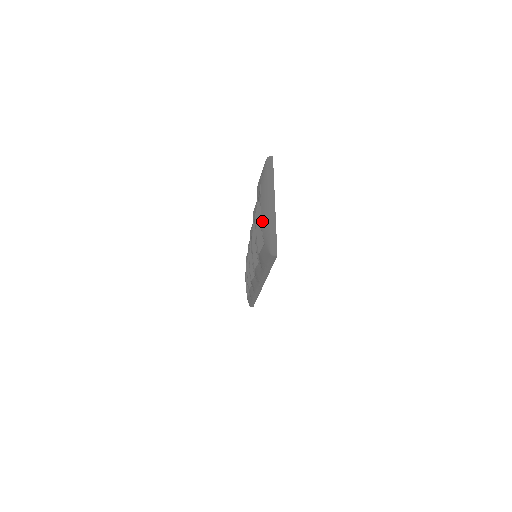
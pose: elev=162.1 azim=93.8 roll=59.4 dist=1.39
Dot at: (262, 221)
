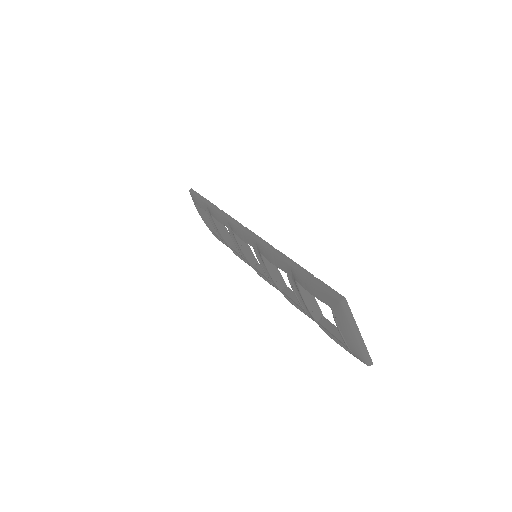
Dot at: (348, 343)
